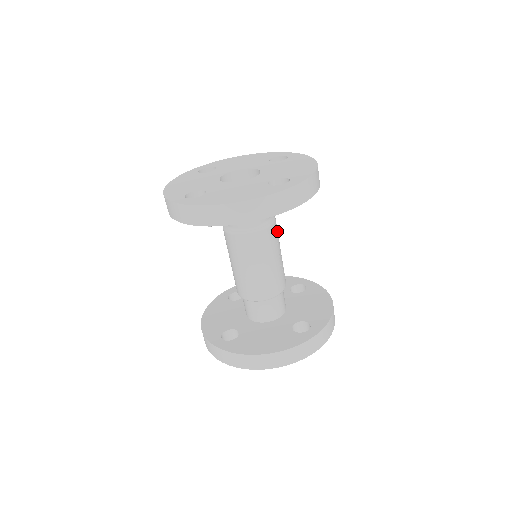
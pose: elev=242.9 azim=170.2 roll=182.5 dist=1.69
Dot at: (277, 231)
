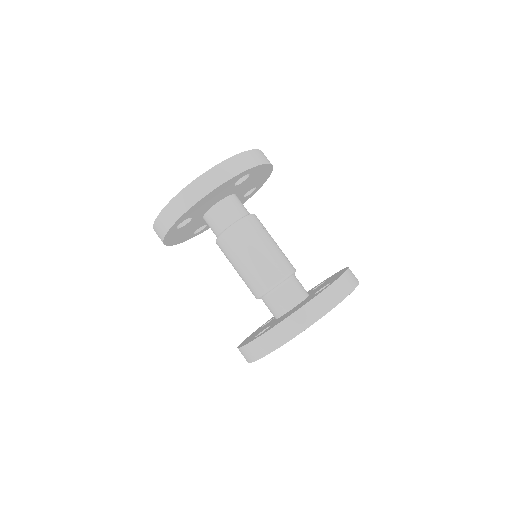
Dot at: (261, 223)
